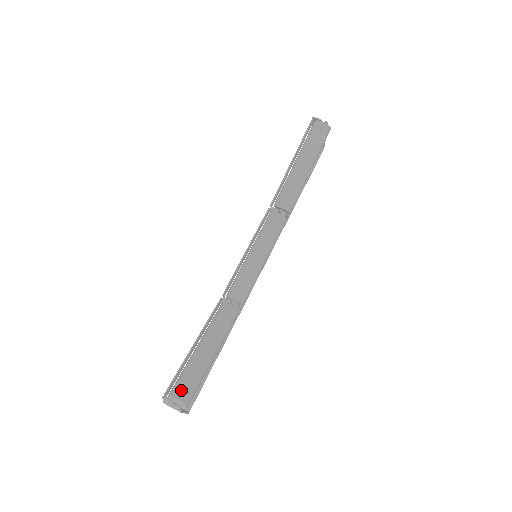
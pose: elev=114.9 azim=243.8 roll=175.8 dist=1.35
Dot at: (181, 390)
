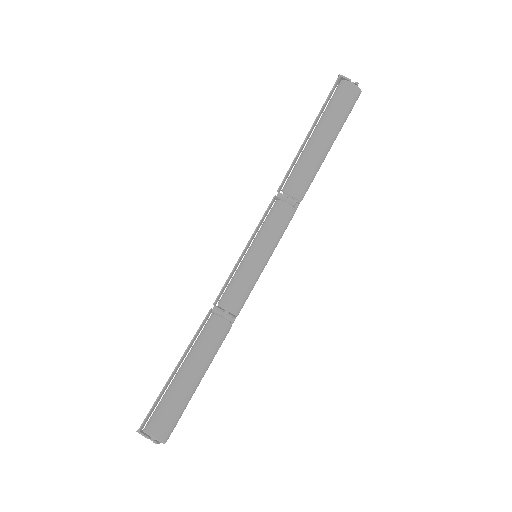
Dot at: (158, 425)
